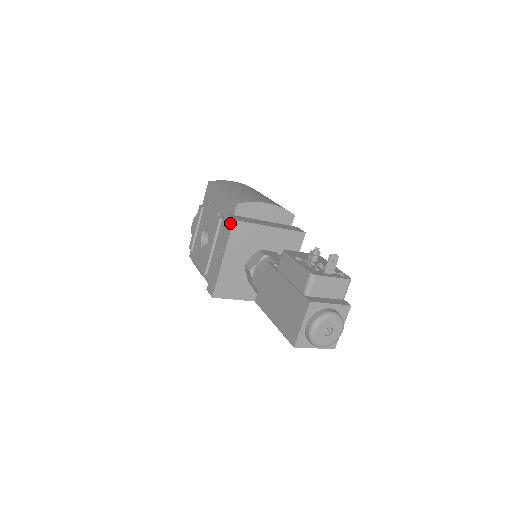
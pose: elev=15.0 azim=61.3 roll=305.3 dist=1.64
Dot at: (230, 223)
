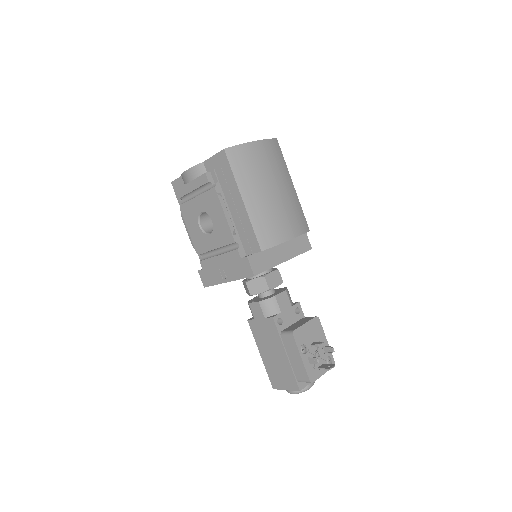
Dot at: (248, 272)
